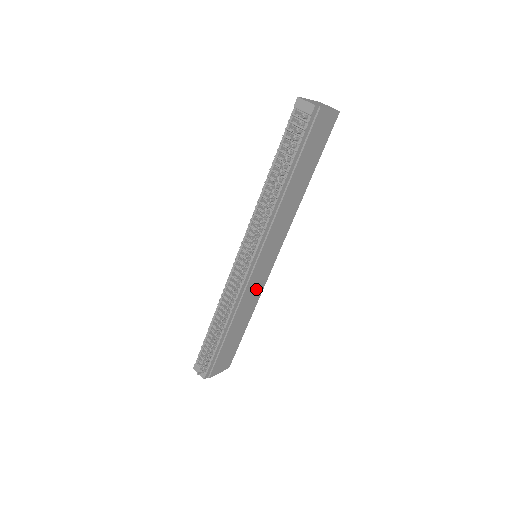
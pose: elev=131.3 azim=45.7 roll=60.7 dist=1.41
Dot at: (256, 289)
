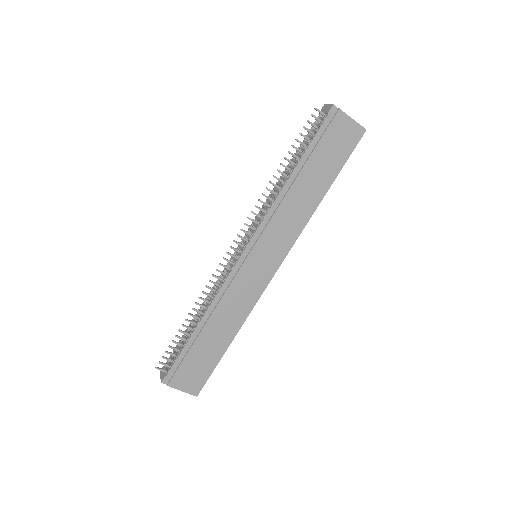
Dot at: (246, 295)
